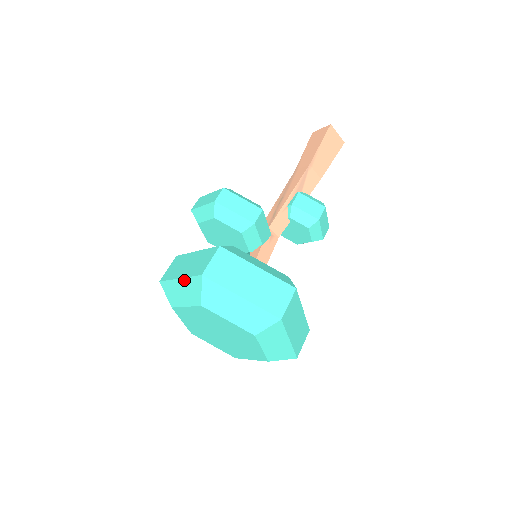
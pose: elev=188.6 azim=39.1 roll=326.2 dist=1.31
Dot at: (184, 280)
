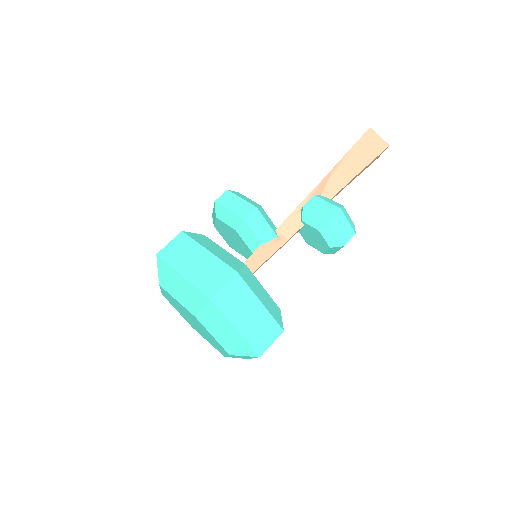
Dot at: occluded
